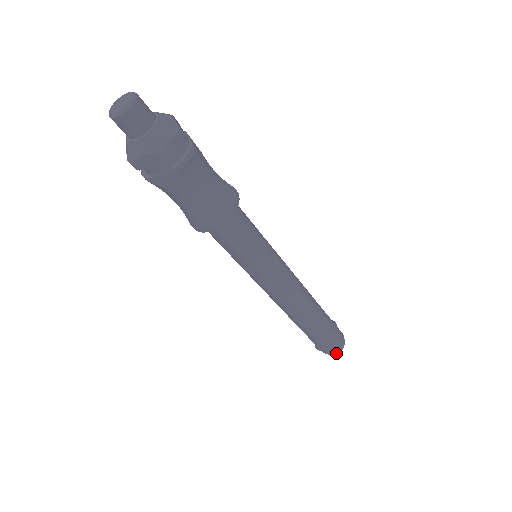
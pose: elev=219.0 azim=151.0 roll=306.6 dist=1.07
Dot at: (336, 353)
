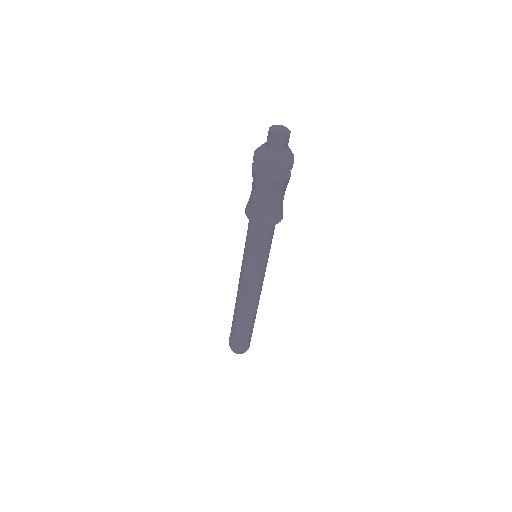
Dot at: (237, 352)
